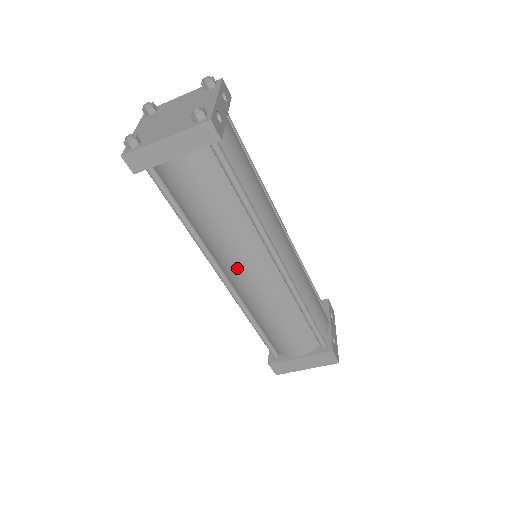
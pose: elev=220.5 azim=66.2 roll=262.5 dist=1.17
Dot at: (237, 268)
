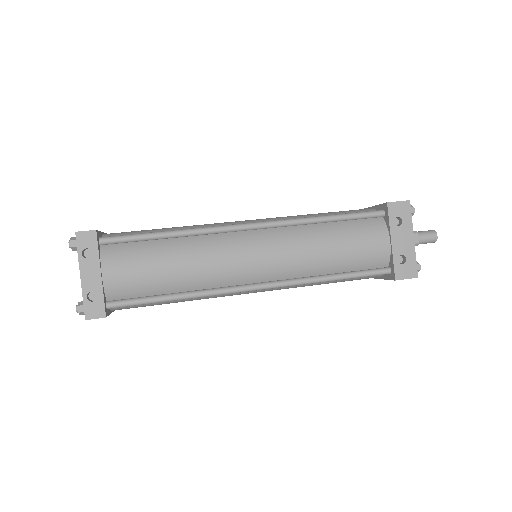
Dot at: occluded
